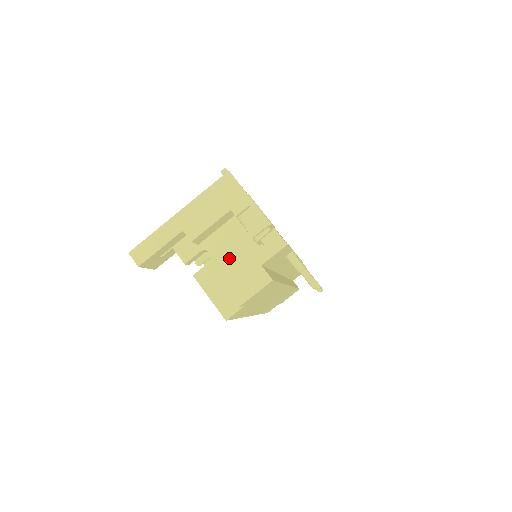
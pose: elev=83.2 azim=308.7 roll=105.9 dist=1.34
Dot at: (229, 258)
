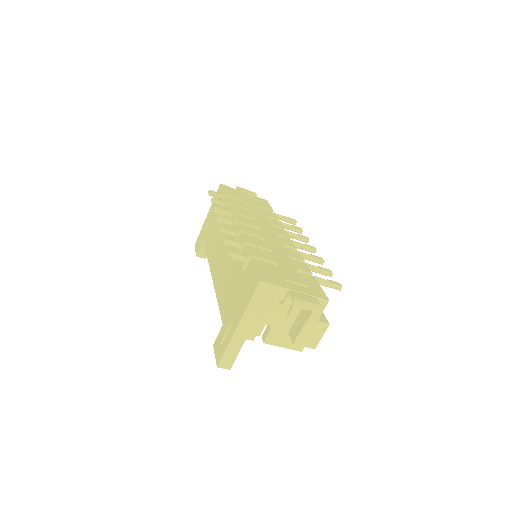
Dot at: (283, 320)
